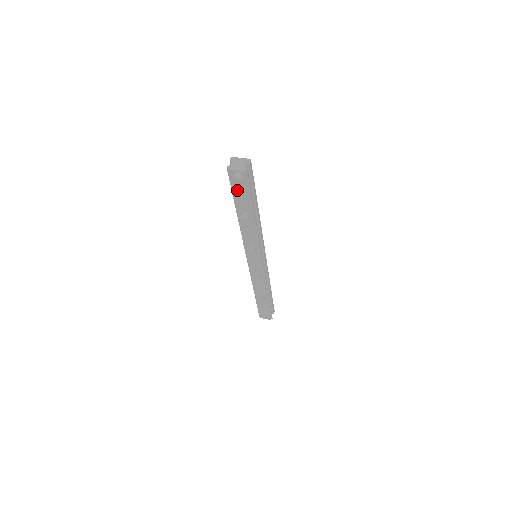
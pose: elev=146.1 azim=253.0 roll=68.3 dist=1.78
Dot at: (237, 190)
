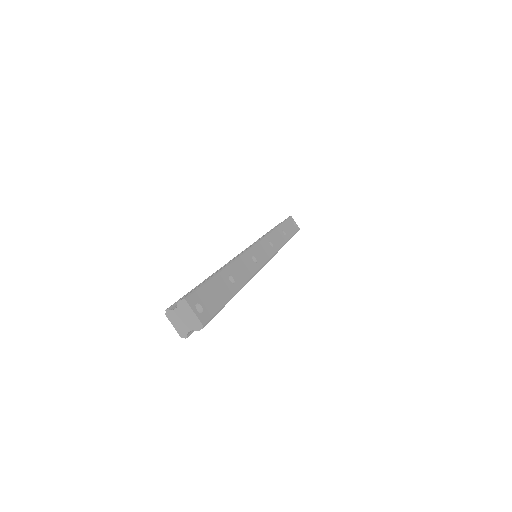
Dot at: occluded
